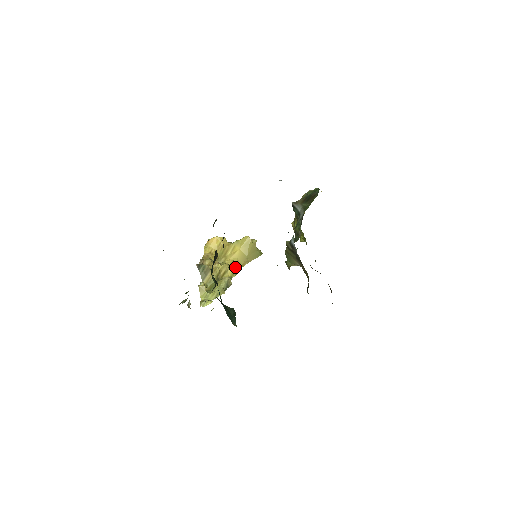
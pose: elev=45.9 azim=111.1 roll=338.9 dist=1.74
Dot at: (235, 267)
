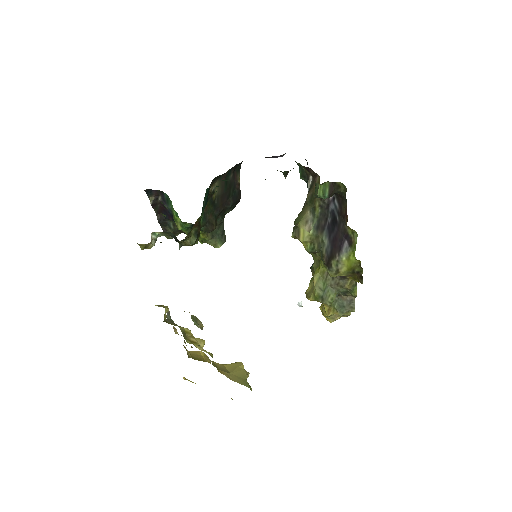
Dot at: occluded
